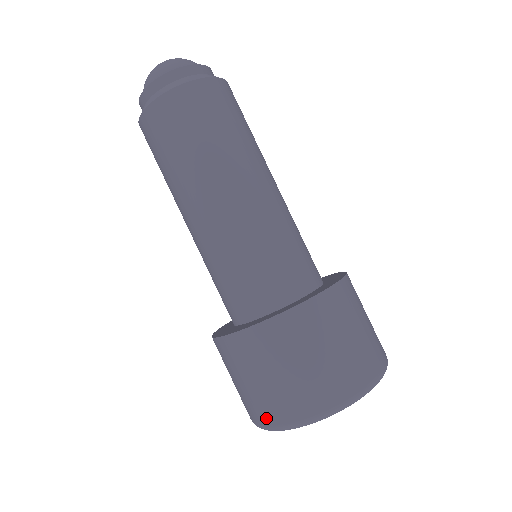
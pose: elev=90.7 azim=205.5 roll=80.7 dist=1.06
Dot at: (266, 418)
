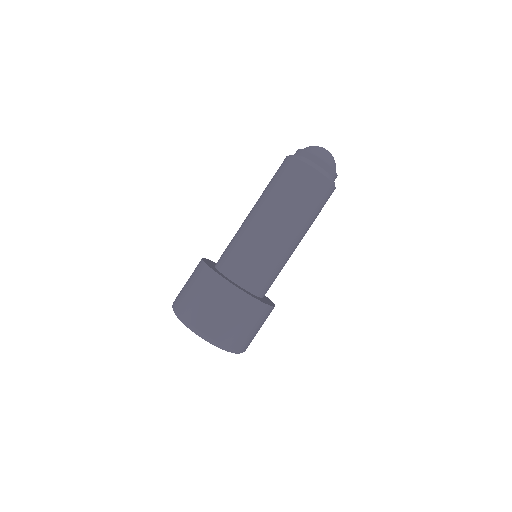
Dot at: (180, 307)
